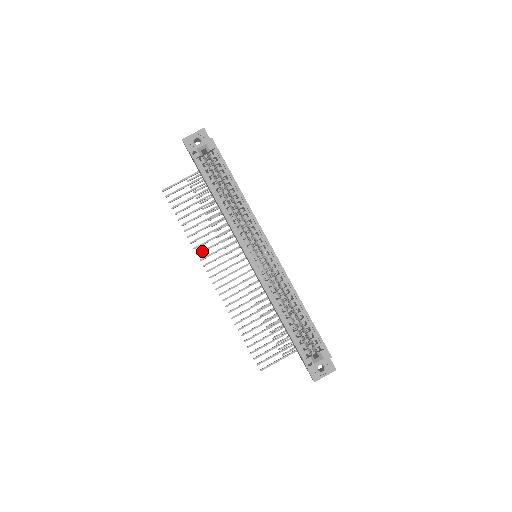
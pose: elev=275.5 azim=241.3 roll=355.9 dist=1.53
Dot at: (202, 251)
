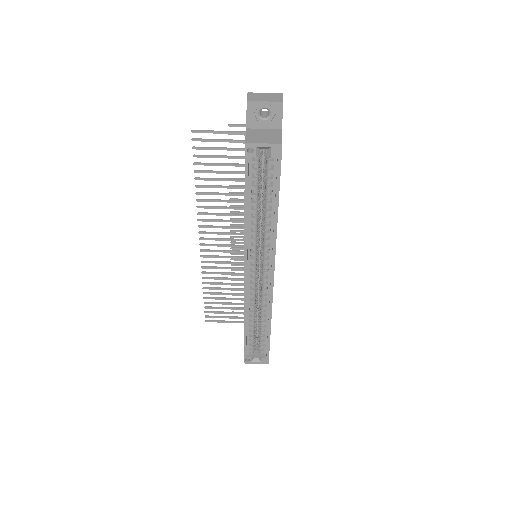
Dot at: (205, 214)
